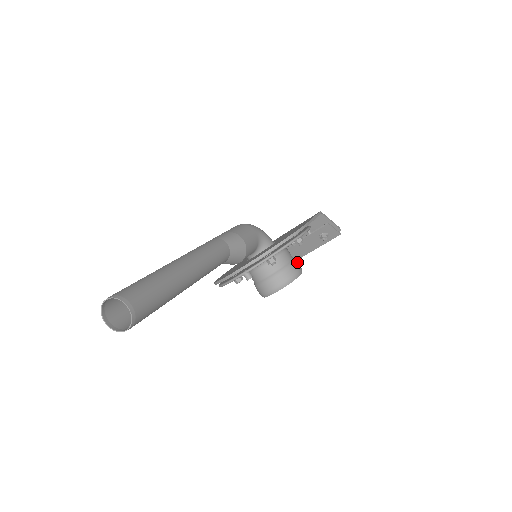
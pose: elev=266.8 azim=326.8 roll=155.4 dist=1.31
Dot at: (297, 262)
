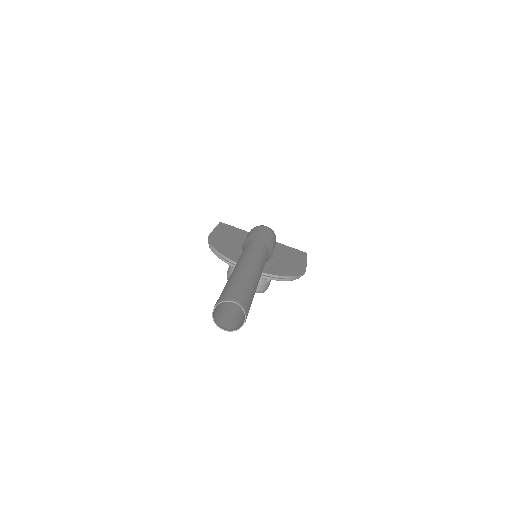
Dot at: occluded
